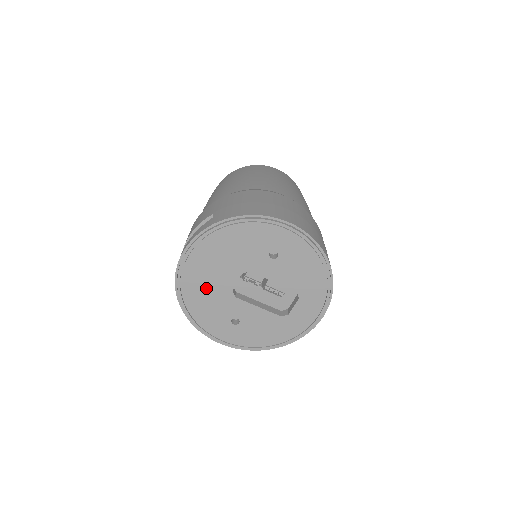
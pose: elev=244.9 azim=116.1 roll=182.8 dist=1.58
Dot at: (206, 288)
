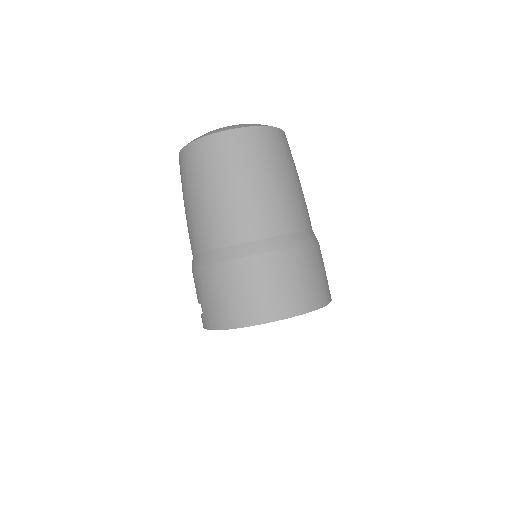
Dot at: occluded
